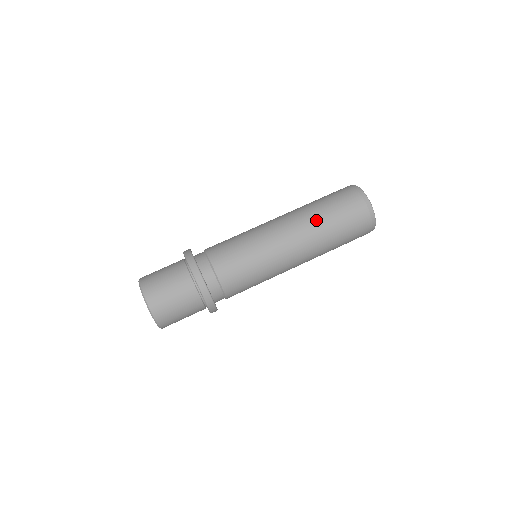
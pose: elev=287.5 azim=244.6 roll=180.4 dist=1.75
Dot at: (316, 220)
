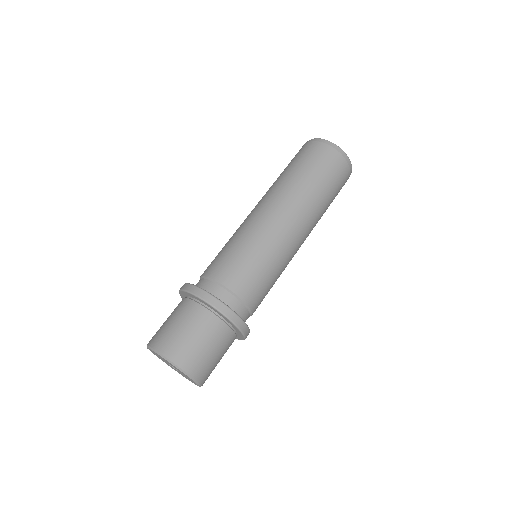
Dot at: (311, 196)
